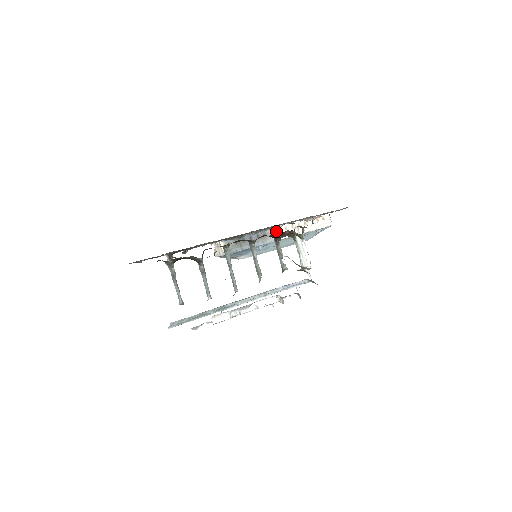
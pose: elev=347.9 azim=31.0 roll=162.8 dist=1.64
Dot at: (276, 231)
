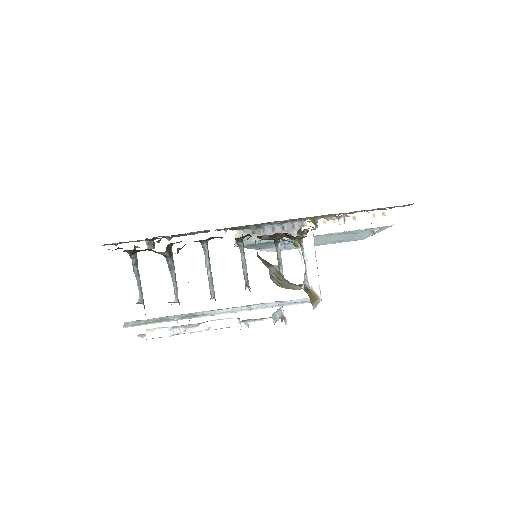
Dot at: (310, 224)
